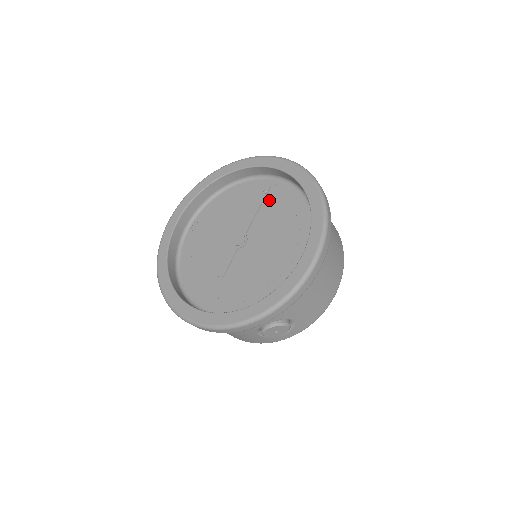
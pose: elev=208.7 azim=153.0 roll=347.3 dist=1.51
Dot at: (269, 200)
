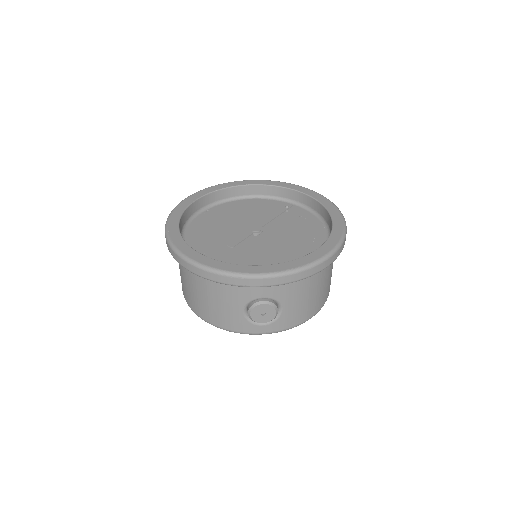
Dot at: (287, 215)
